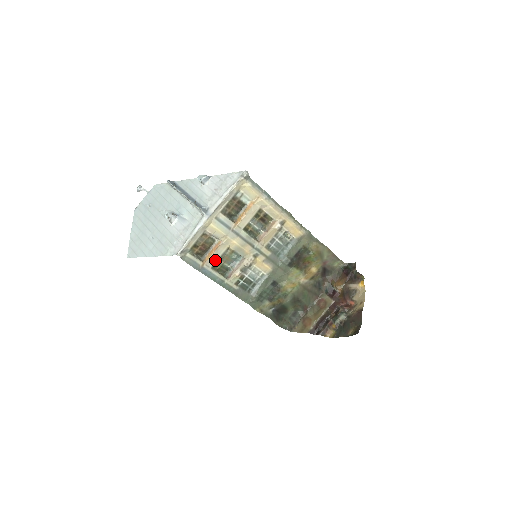
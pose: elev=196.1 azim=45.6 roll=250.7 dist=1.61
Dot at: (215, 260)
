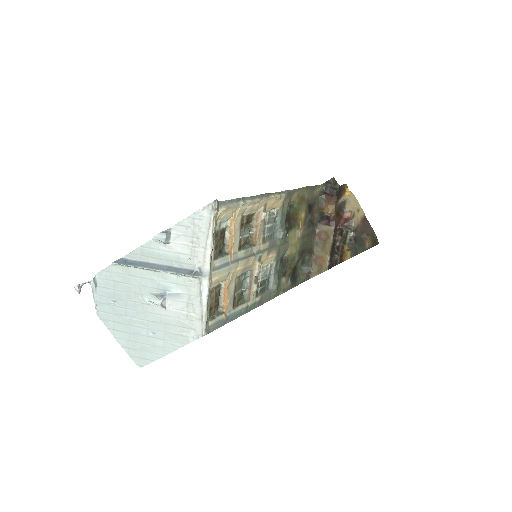
Dot at: (232, 300)
